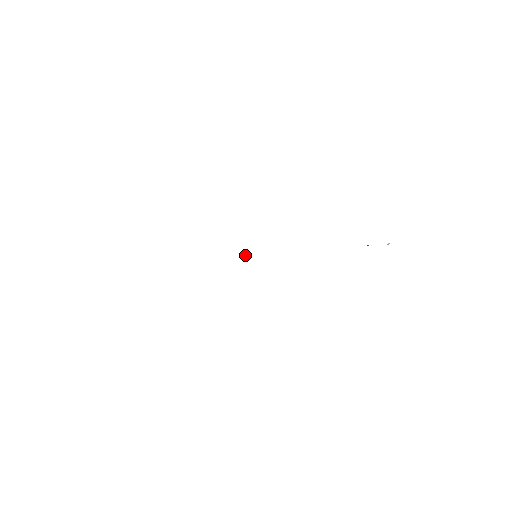
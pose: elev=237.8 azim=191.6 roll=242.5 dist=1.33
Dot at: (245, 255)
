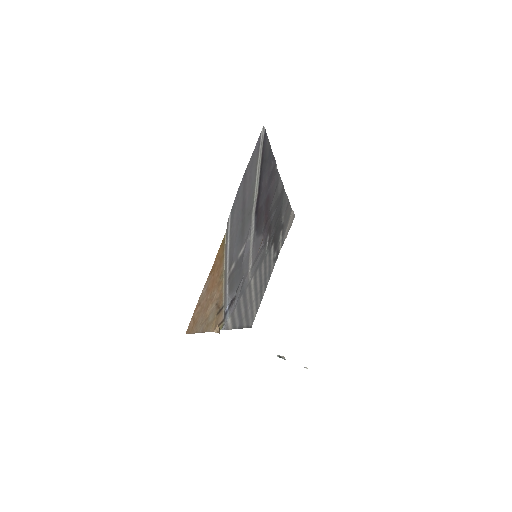
Dot at: (263, 240)
